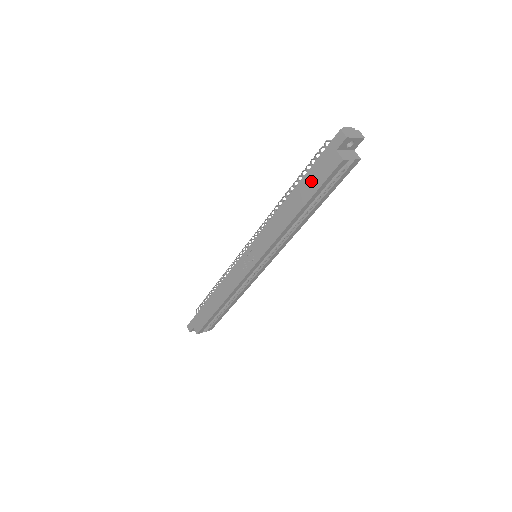
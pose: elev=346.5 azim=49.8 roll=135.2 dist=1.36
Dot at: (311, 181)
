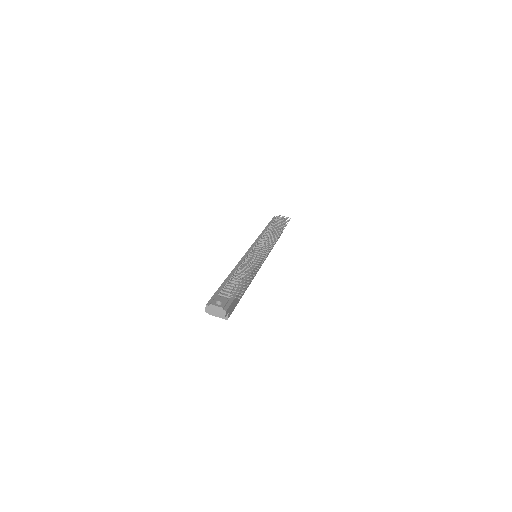
Dot at: occluded
